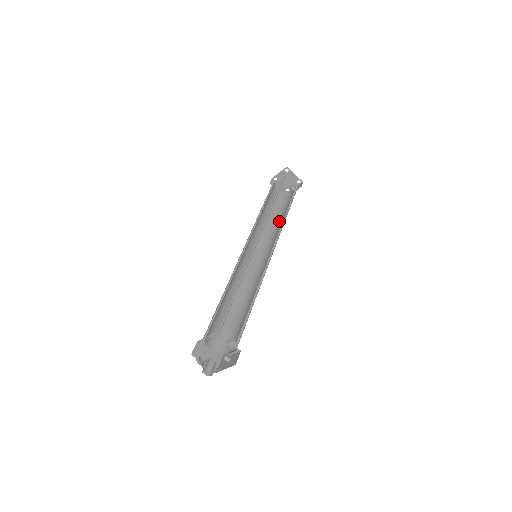
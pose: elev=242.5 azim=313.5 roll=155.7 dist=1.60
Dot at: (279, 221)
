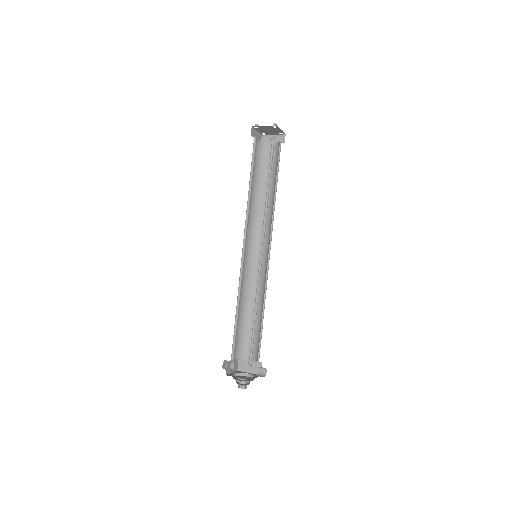
Dot at: (264, 192)
